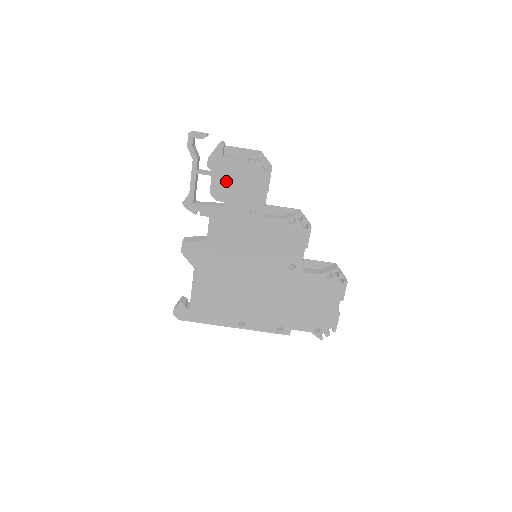
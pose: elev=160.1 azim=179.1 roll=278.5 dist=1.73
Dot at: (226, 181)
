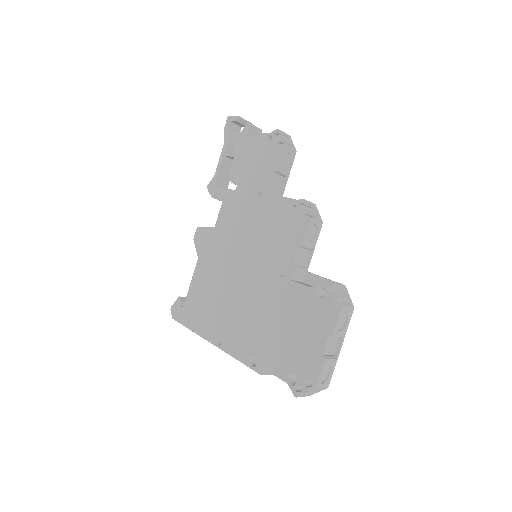
Dot at: (244, 162)
